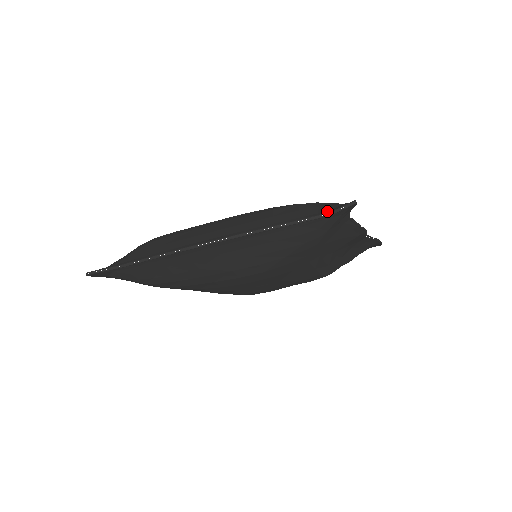
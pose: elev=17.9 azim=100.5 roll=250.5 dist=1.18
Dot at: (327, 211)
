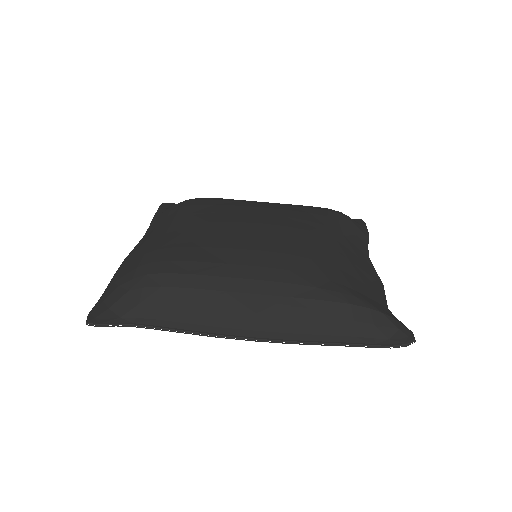
Dot at: (384, 340)
